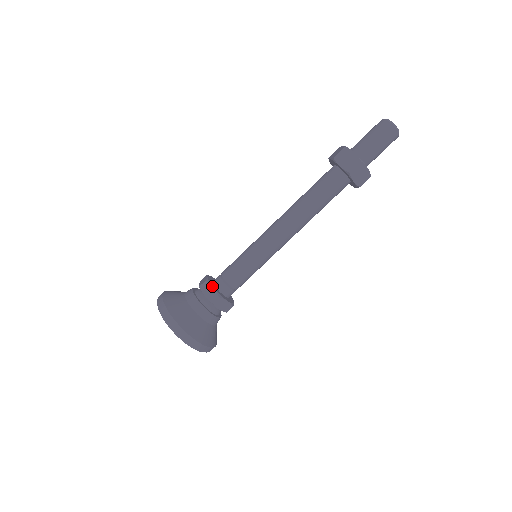
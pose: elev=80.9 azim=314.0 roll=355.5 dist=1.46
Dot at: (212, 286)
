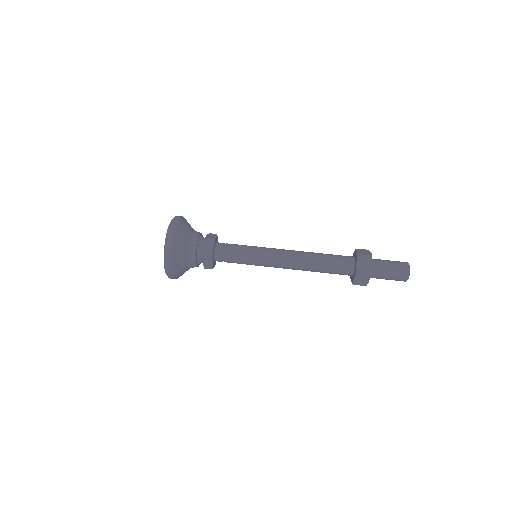
Dot at: (217, 236)
